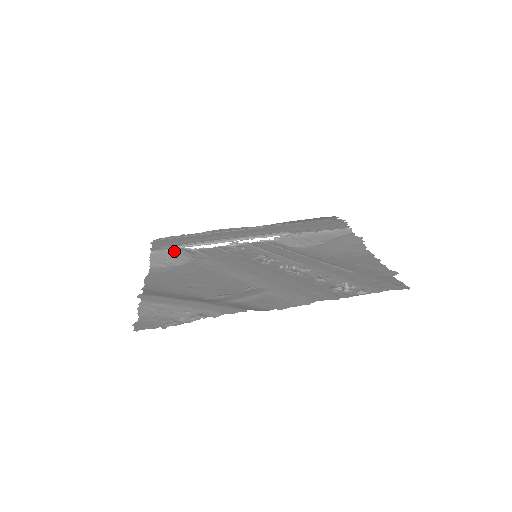
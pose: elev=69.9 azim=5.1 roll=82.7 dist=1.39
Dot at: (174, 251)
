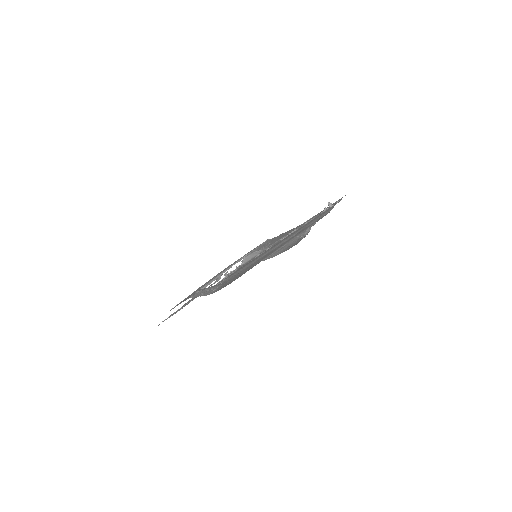
Dot at: (204, 289)
